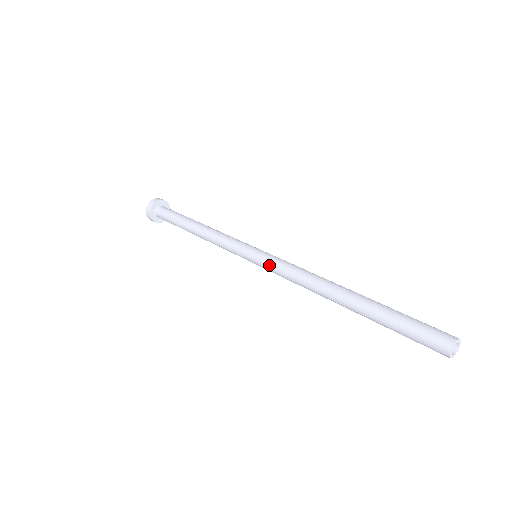
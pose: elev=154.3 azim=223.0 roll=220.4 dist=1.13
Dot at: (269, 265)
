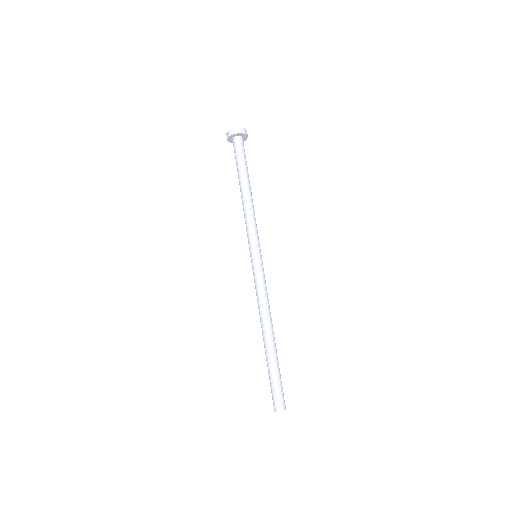
Dot at: occluded
